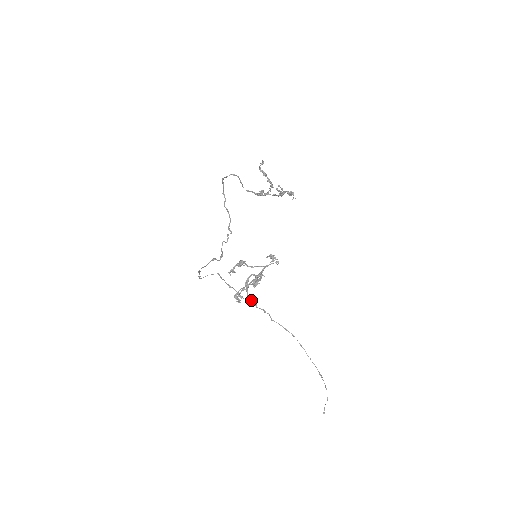
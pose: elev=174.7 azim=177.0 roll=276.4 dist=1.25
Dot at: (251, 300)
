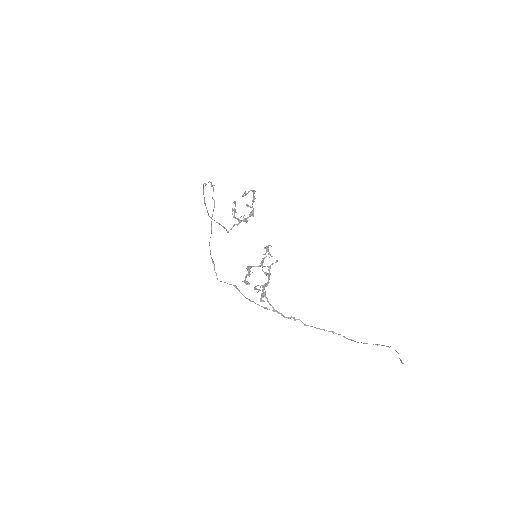
Dot at: (276, 310)
